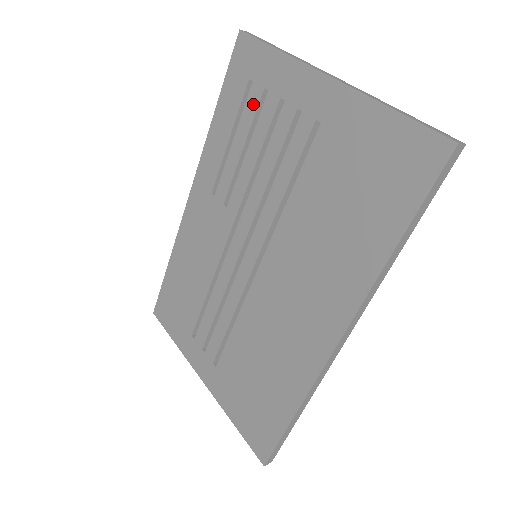
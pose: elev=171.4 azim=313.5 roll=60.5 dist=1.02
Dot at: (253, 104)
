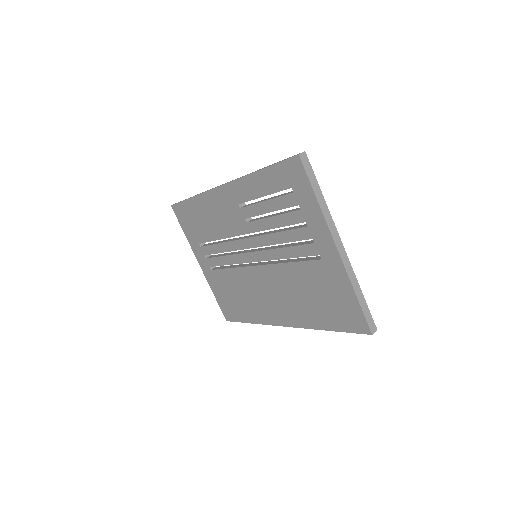
Dot at: (287, 203)
